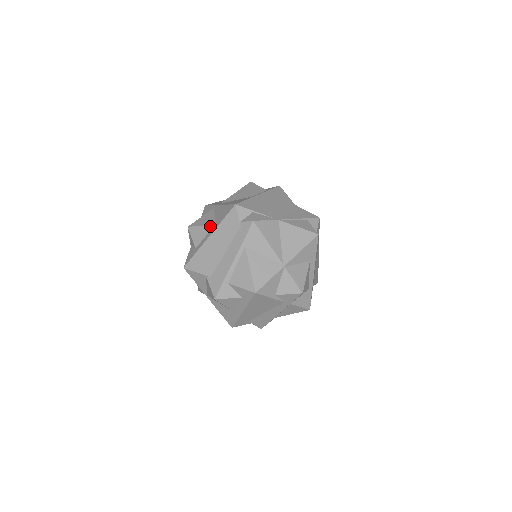
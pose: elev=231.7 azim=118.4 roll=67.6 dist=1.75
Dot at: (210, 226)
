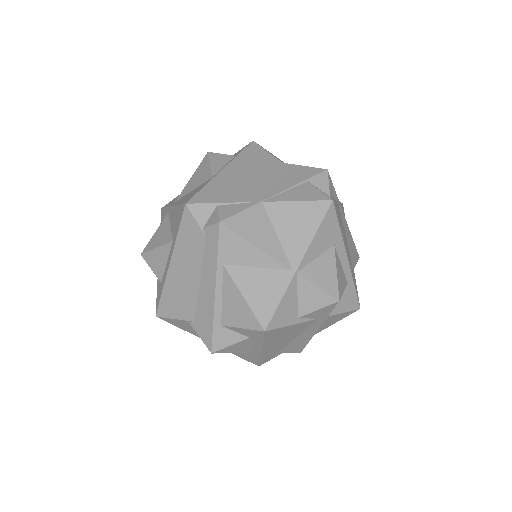
Dot at: (166, 246)
